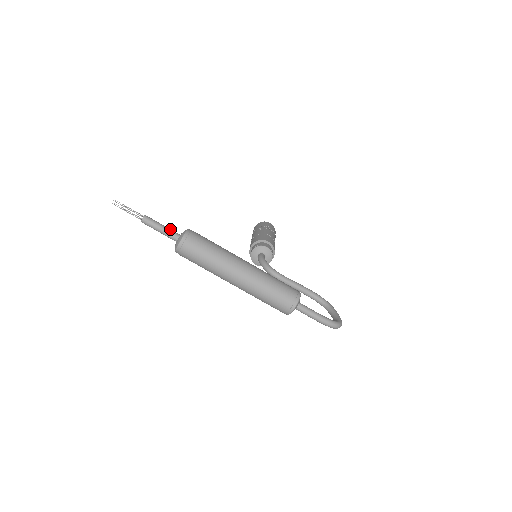
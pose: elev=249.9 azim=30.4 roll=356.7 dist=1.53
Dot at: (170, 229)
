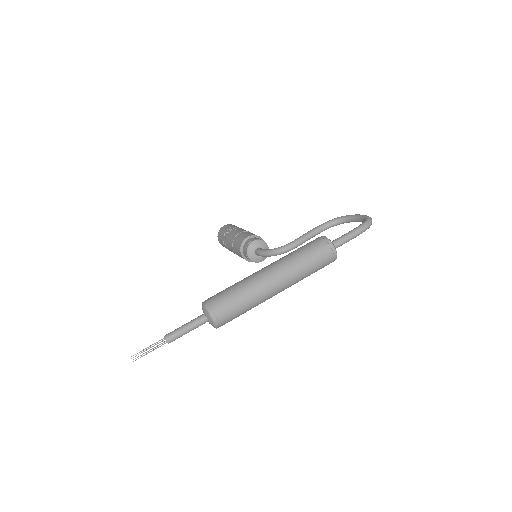
Dot at: (192, 320)
